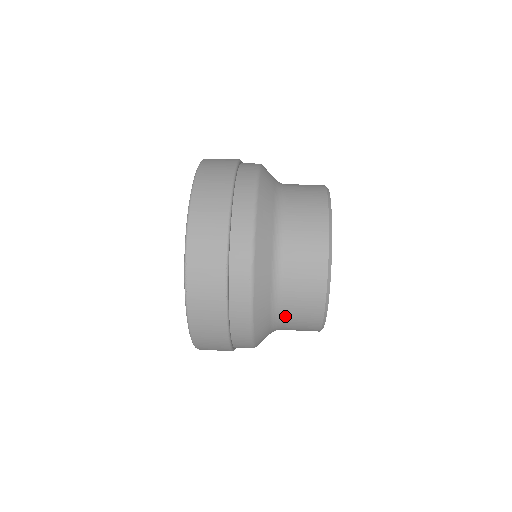
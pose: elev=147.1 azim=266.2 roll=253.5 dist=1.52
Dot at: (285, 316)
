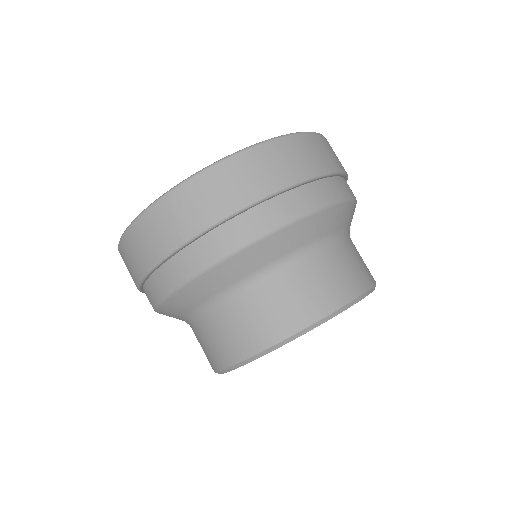
Dot at: (196, 330)
